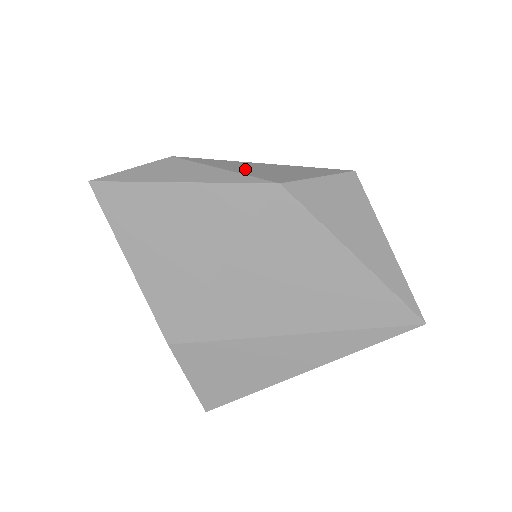
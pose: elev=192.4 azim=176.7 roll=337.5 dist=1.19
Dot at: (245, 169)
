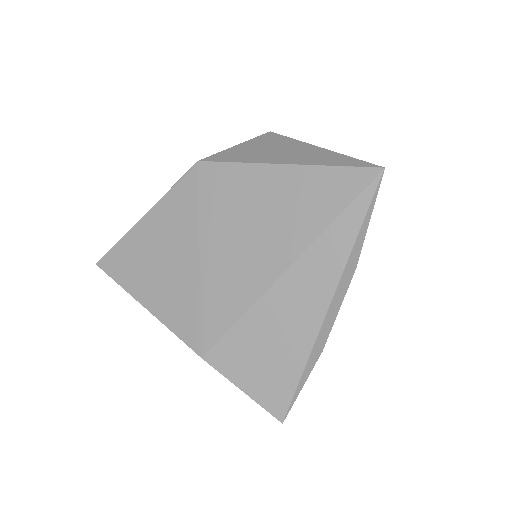
Dot at: occluded
